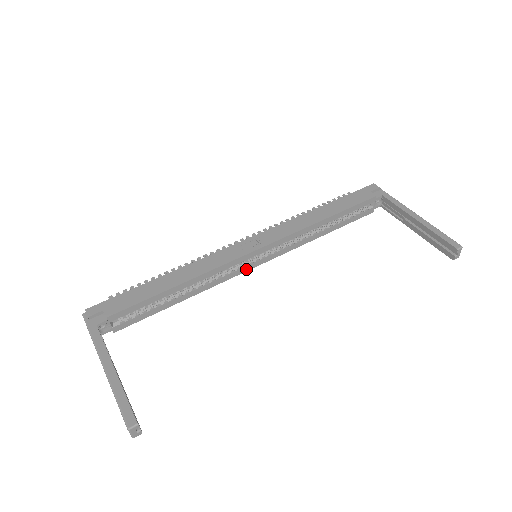
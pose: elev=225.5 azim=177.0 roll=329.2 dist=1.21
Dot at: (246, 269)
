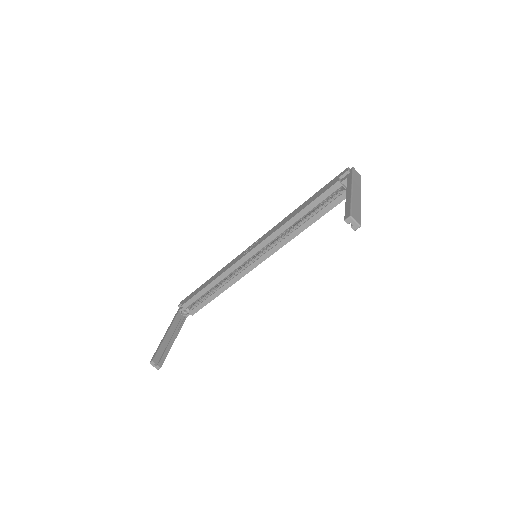
Dot at: (253, 267)
